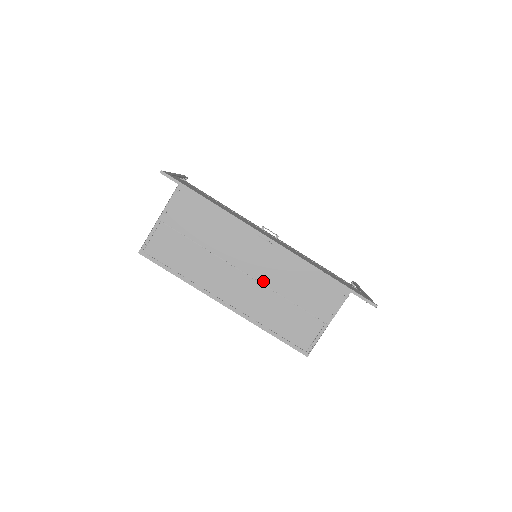
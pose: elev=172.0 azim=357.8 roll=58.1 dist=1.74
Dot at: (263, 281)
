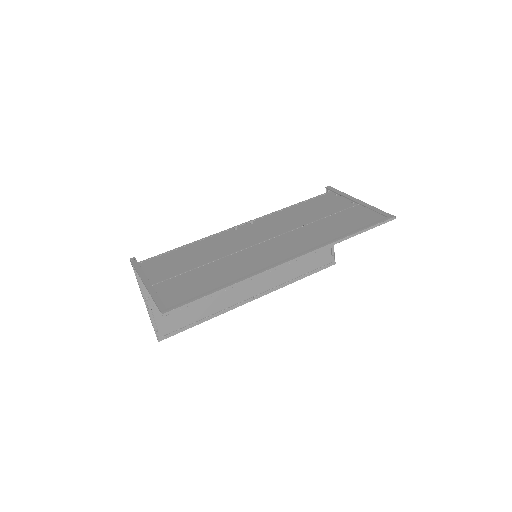
Dot at: occluded
